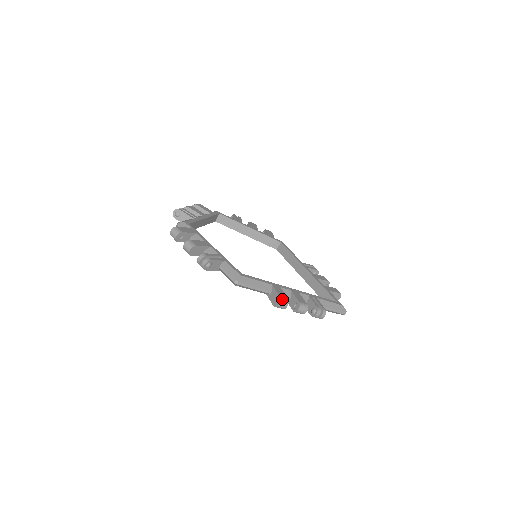
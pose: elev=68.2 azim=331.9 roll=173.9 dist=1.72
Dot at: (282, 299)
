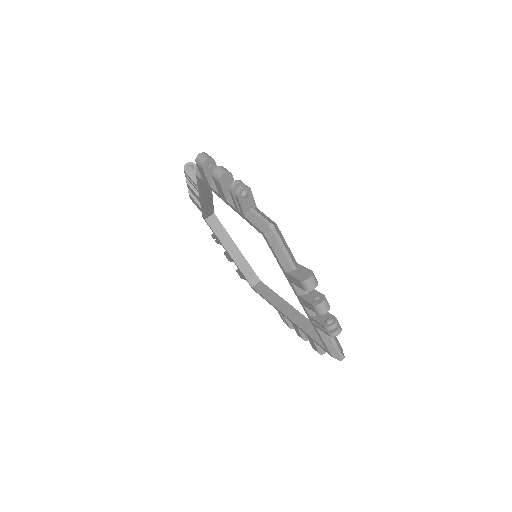
Dot at: (314, 275)
